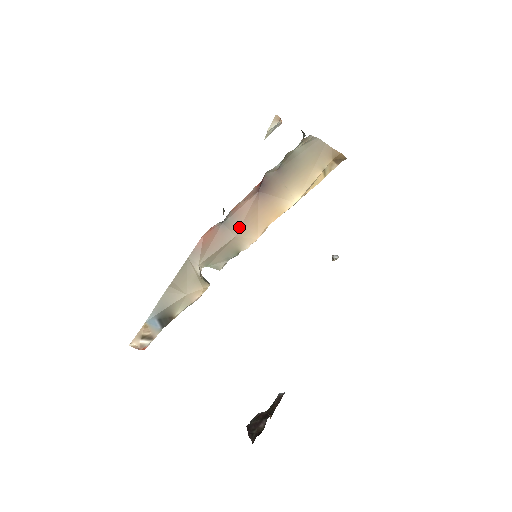
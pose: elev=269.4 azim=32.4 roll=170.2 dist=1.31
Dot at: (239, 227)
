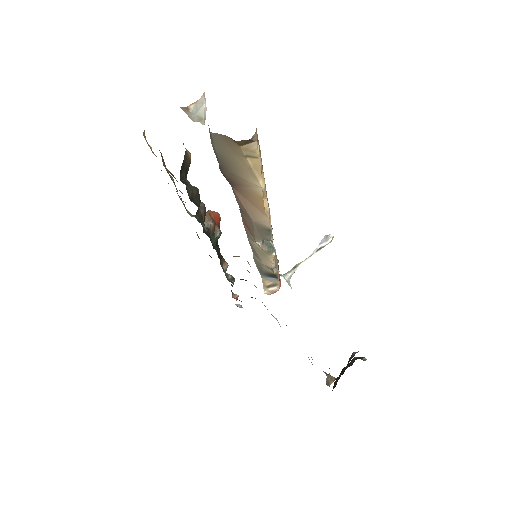
Dot at: (248, 215)
